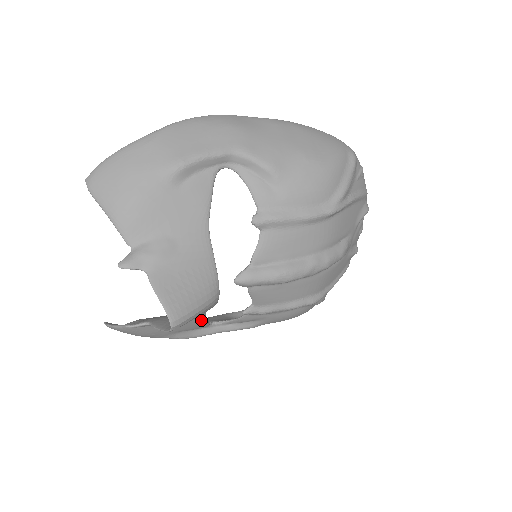
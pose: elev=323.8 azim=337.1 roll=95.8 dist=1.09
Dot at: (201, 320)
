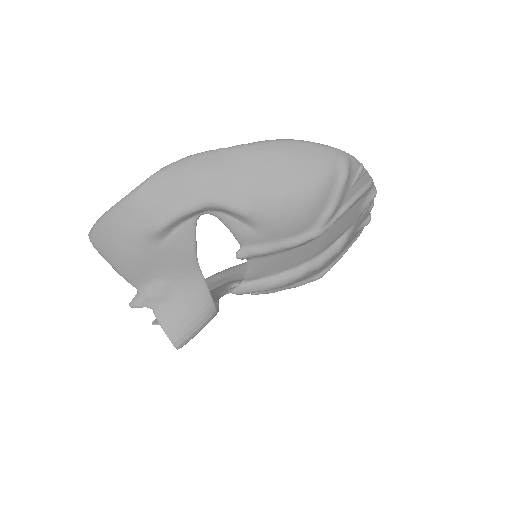
Dot at: occluded
